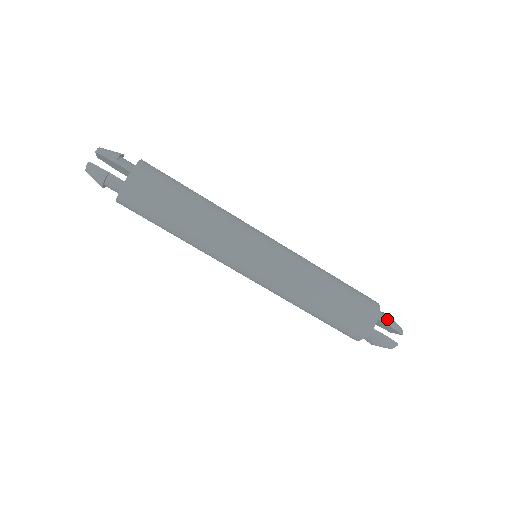
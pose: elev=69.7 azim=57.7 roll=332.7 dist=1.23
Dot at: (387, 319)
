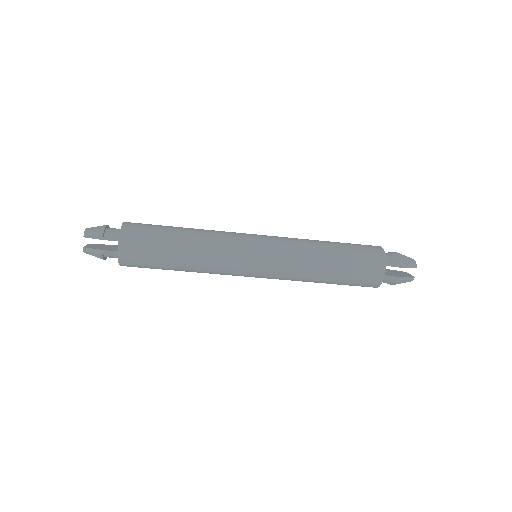
Dot at: (396, 261)
